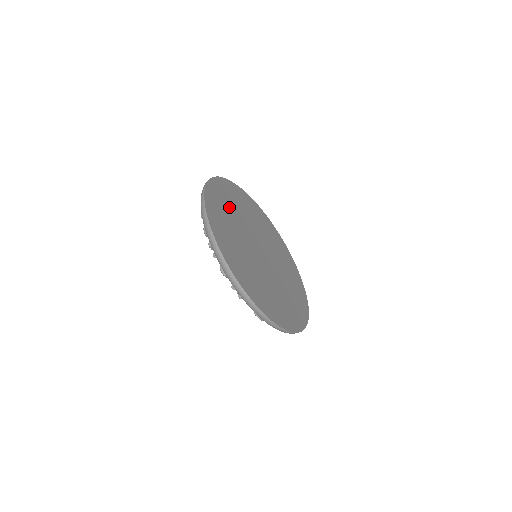
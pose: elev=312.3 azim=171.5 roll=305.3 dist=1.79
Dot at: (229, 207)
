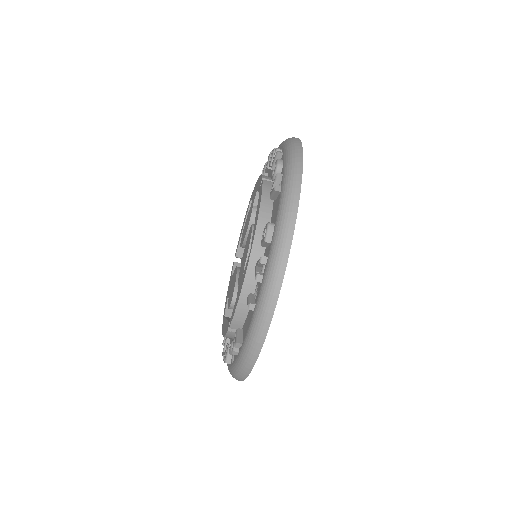
Dot at: occluded
